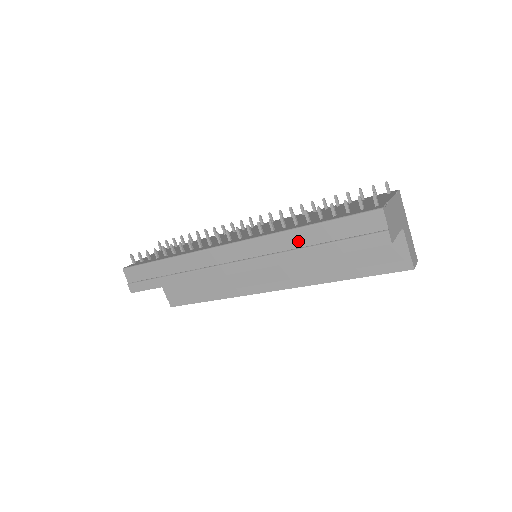
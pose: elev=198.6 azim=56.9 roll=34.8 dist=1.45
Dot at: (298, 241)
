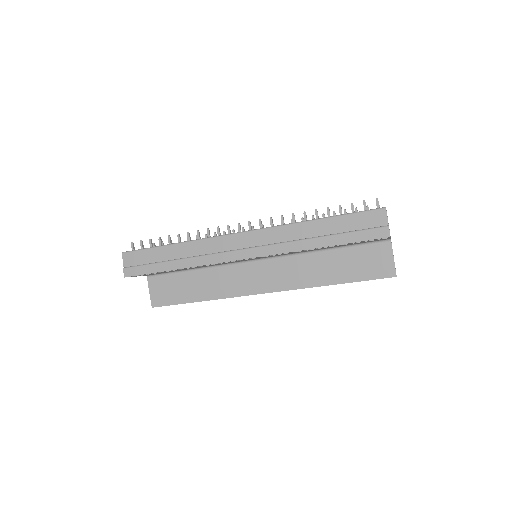
Dot at: (308, 232)
